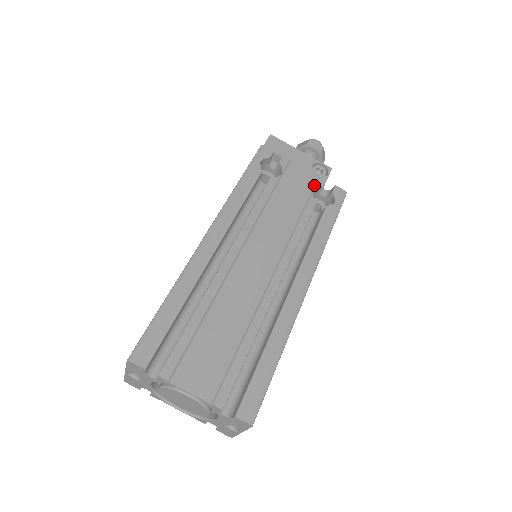
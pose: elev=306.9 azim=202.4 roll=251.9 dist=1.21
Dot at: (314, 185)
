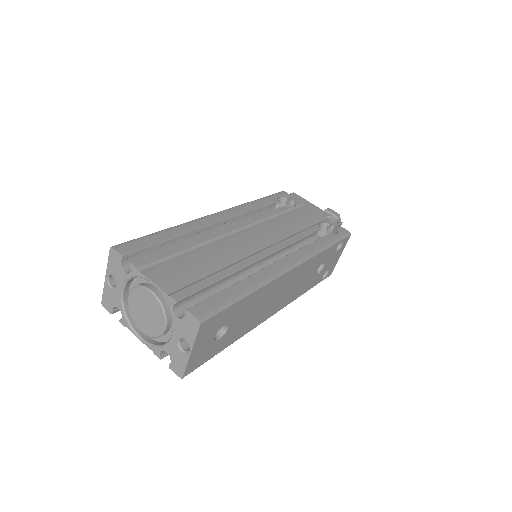
Dot at: (321, 221)
